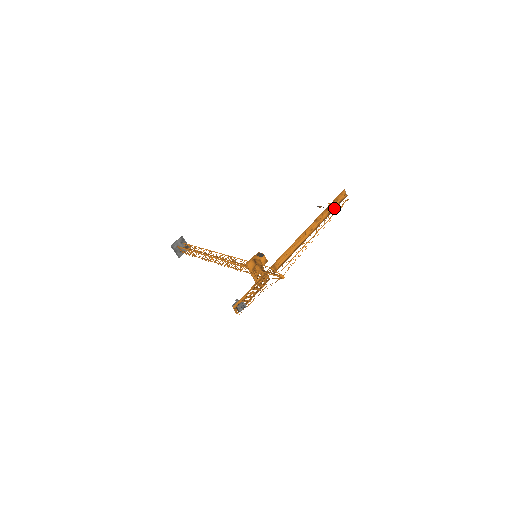
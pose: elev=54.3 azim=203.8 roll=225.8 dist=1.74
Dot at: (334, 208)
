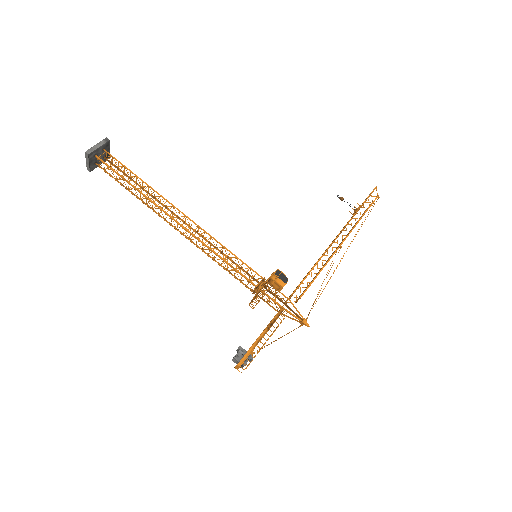
Dot at: occluded
